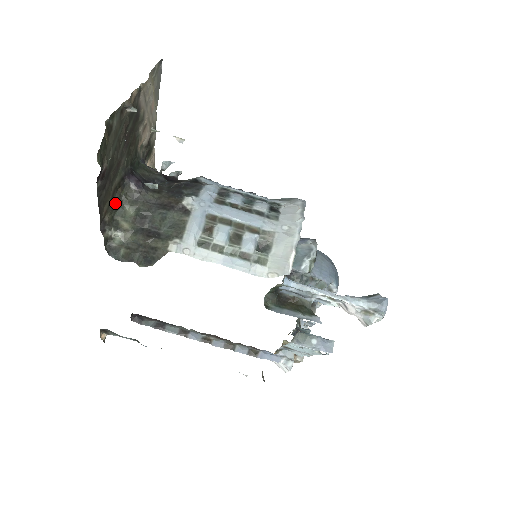
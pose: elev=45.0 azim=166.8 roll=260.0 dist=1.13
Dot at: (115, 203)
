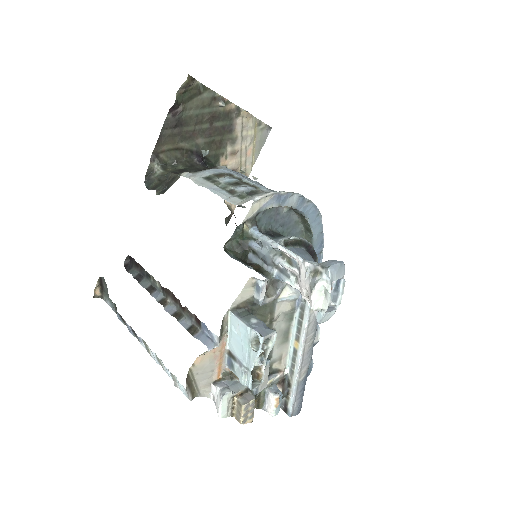
Dot at: (175, 156)
